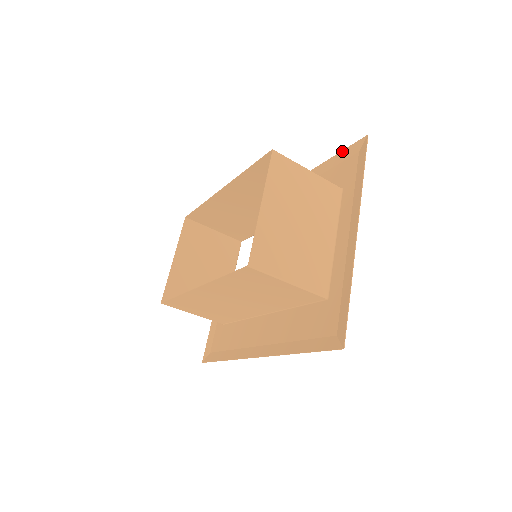
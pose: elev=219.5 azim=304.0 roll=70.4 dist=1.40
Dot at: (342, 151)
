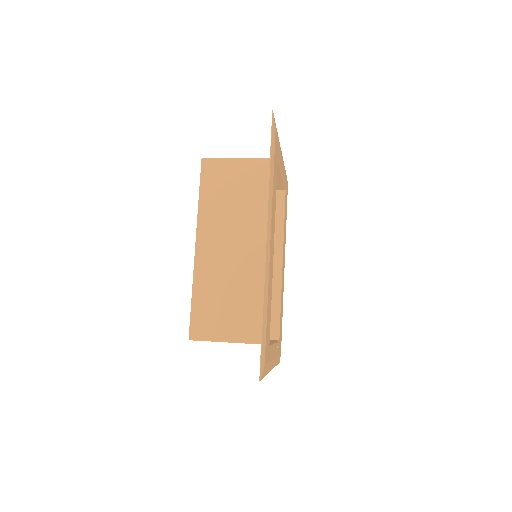
Dot at: (261, 341)
